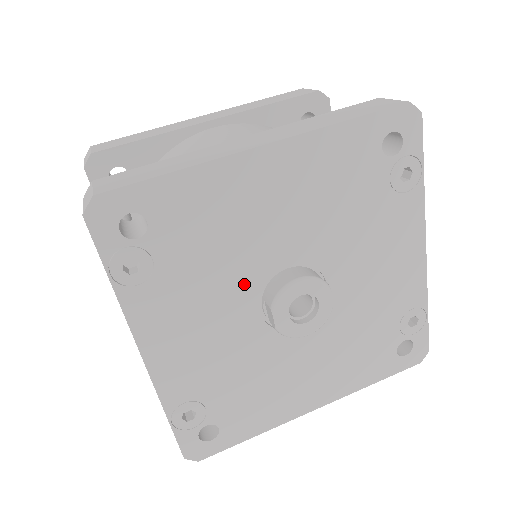
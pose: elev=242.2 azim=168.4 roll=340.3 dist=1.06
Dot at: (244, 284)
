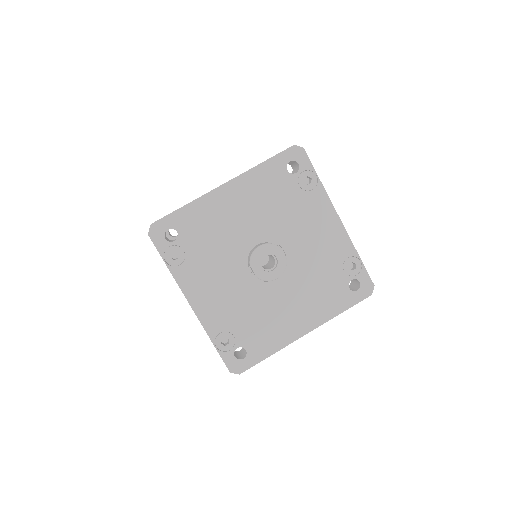
Dot at: (235, 257)
